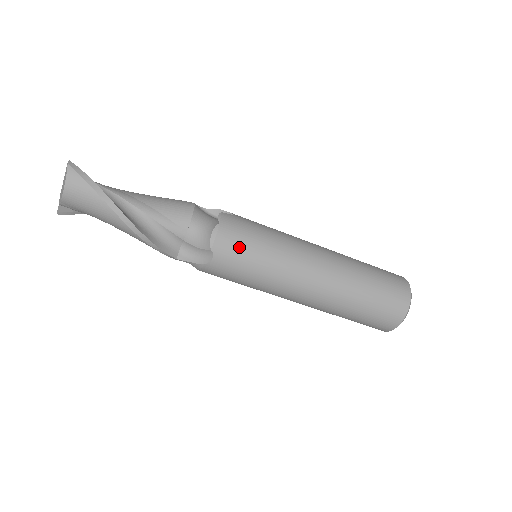
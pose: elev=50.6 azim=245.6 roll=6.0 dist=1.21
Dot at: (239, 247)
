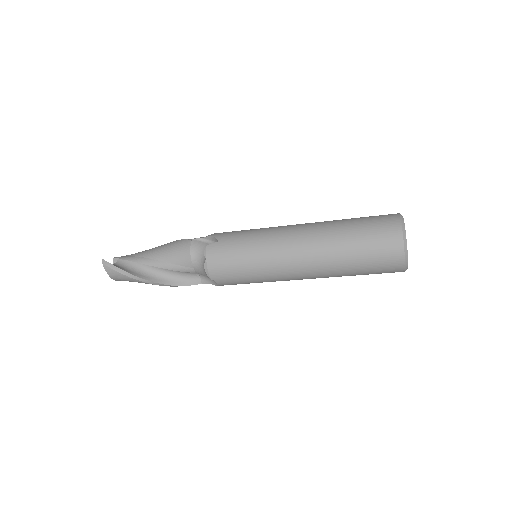
Dot at: (228, 270)
